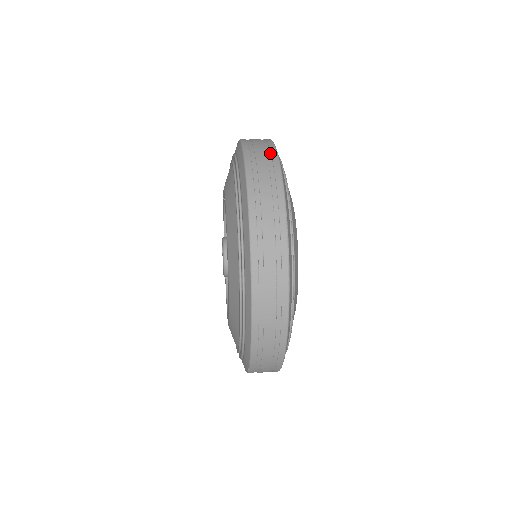
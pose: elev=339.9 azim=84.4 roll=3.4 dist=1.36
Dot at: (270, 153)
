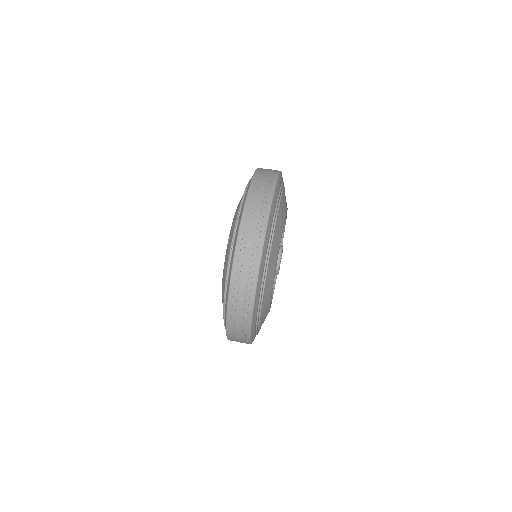
Dot at: (270, 187)
